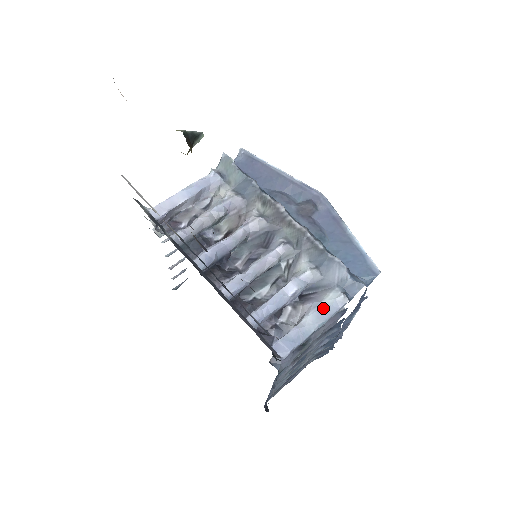
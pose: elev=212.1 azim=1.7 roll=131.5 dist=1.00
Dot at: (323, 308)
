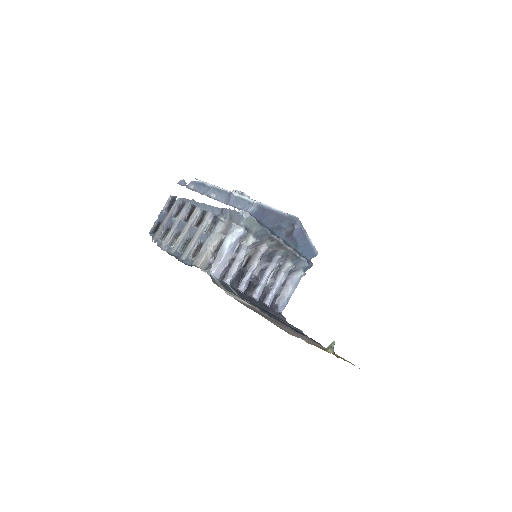
Dot at: (296, 283)
